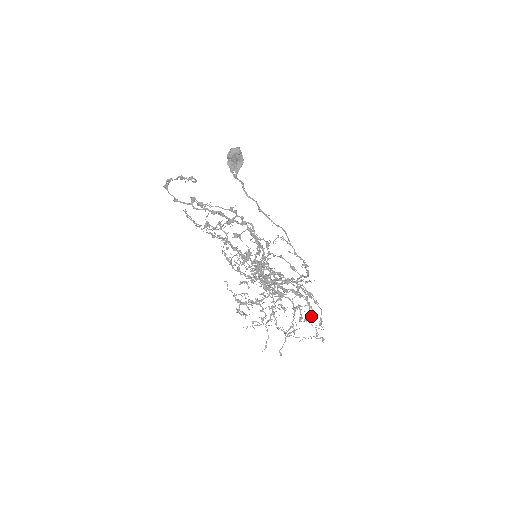
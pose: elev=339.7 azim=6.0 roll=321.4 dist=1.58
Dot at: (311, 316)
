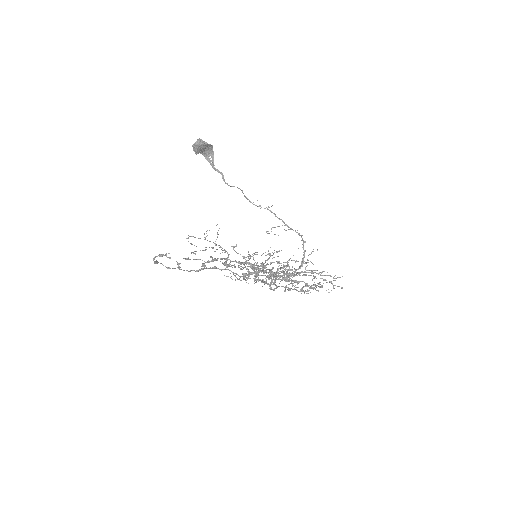
Dot at: occluded
